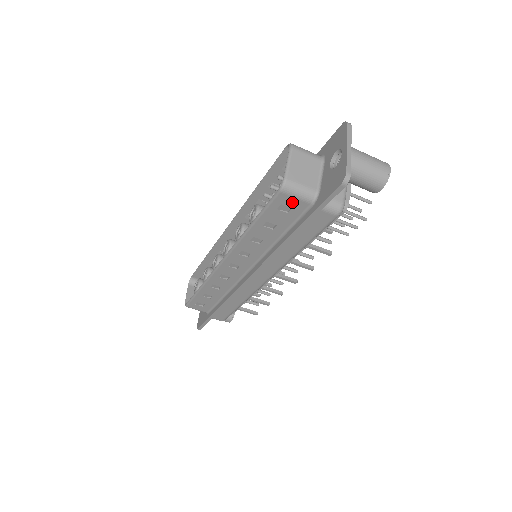
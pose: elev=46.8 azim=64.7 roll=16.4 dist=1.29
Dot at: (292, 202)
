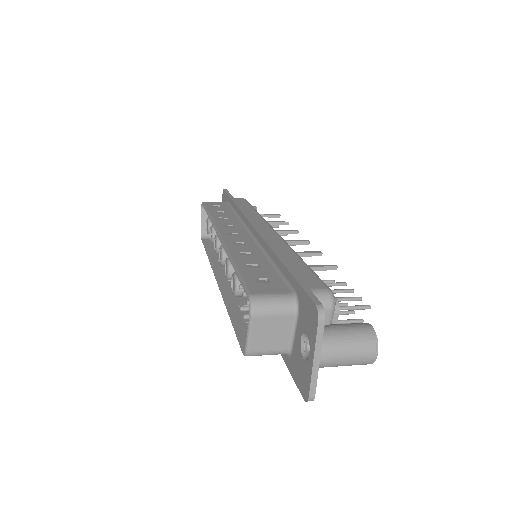
Dot at: occluded
